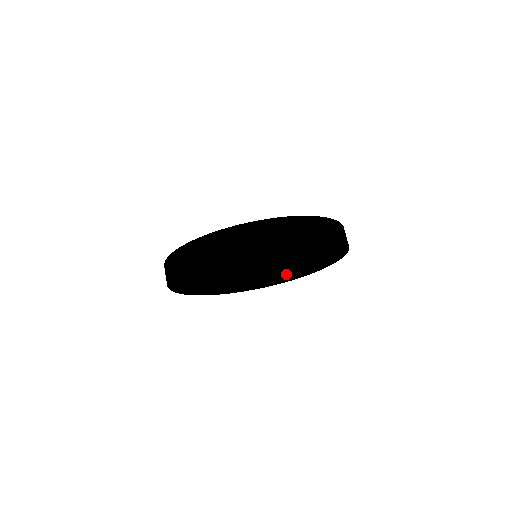
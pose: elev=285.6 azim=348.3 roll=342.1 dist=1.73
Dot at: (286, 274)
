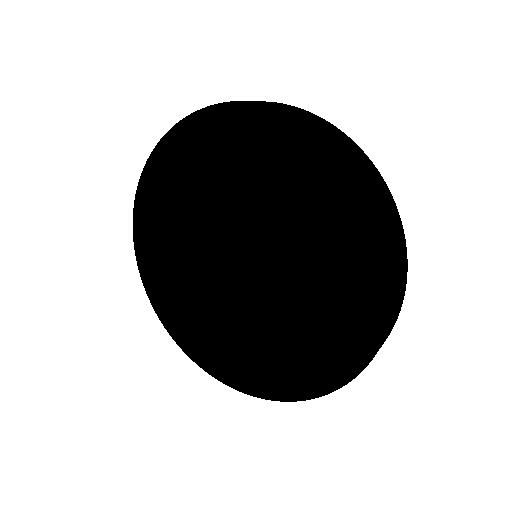
Dot at: (196, 347)
